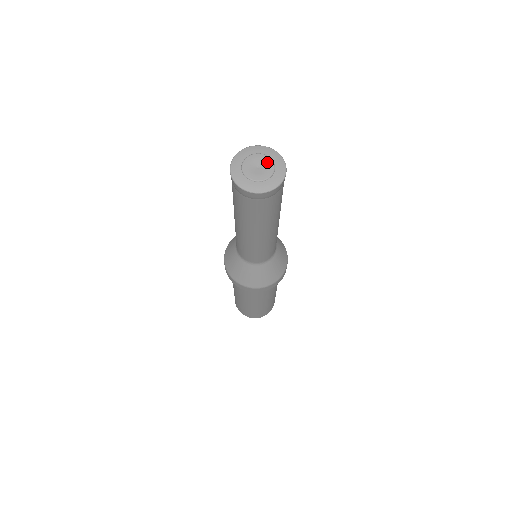
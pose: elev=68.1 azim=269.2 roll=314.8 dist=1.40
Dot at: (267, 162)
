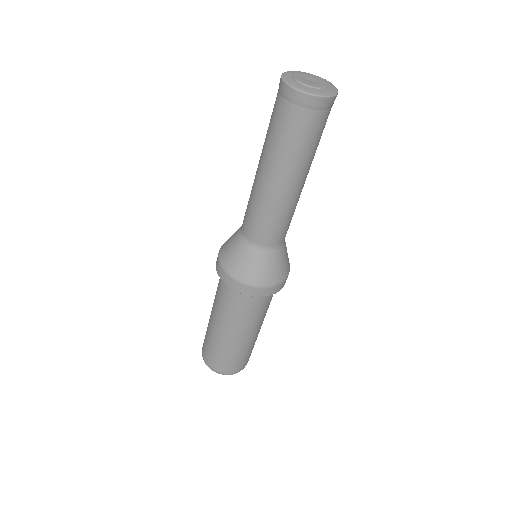
Dot at: (321, 81)
